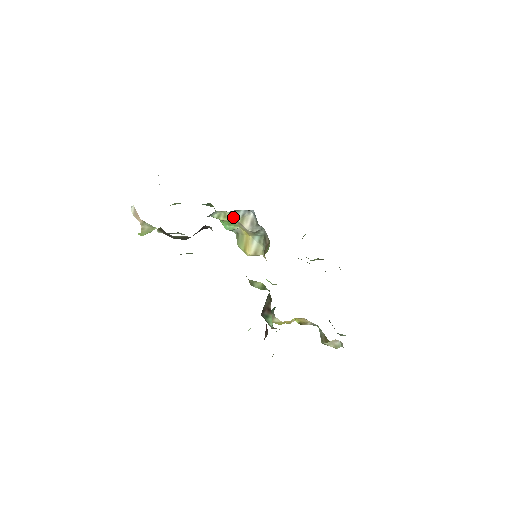
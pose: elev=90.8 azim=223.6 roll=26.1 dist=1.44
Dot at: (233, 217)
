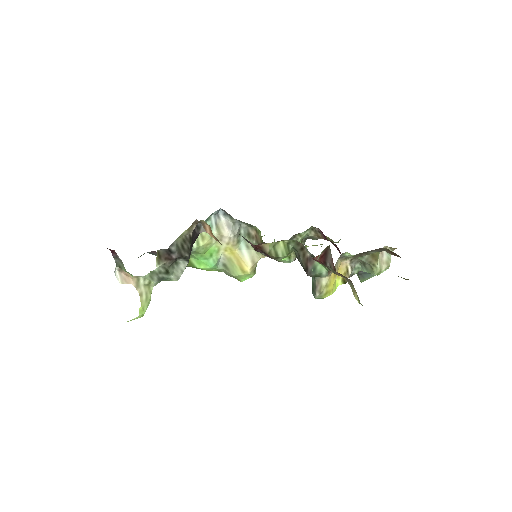
Dot at: occluded
